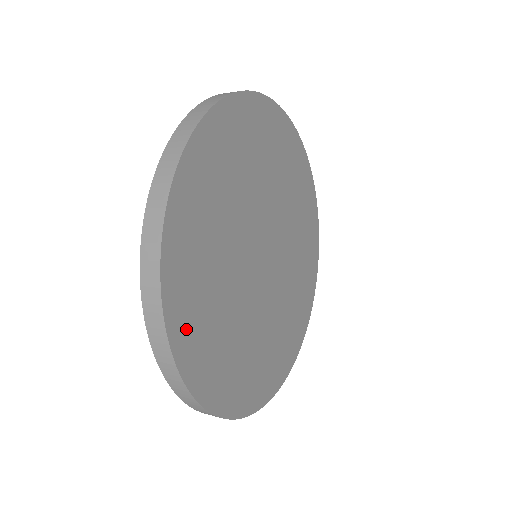
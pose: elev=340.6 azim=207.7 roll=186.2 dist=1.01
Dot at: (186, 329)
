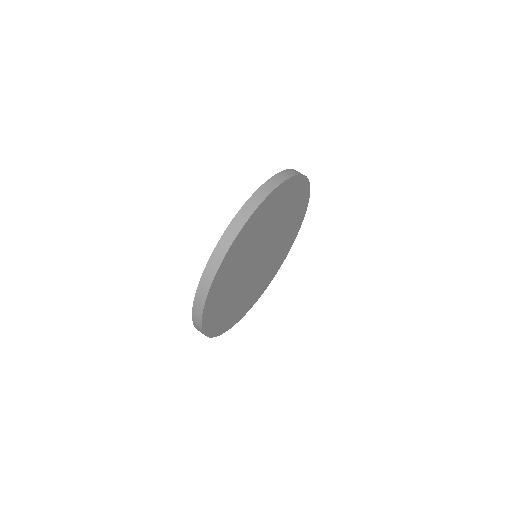
Dot at: (265, 207)
